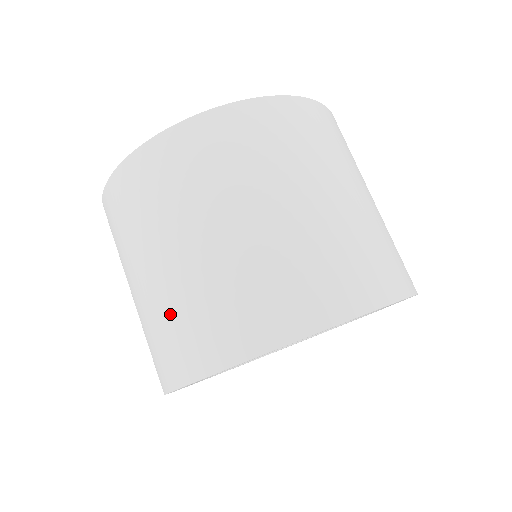
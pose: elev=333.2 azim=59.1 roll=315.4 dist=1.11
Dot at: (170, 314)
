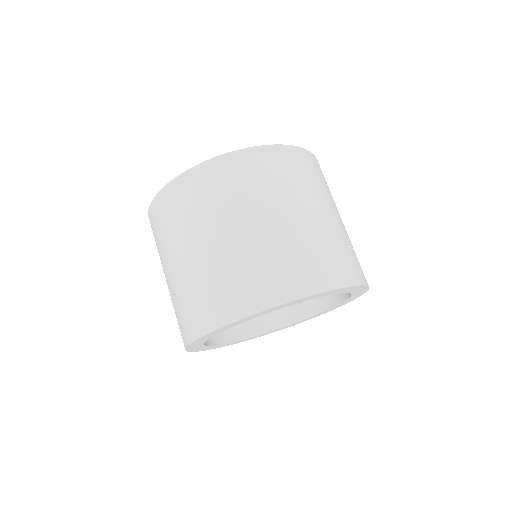
Dot at: (284, 251)
